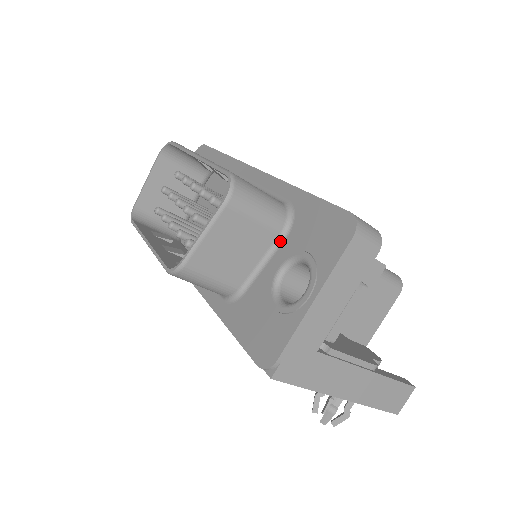
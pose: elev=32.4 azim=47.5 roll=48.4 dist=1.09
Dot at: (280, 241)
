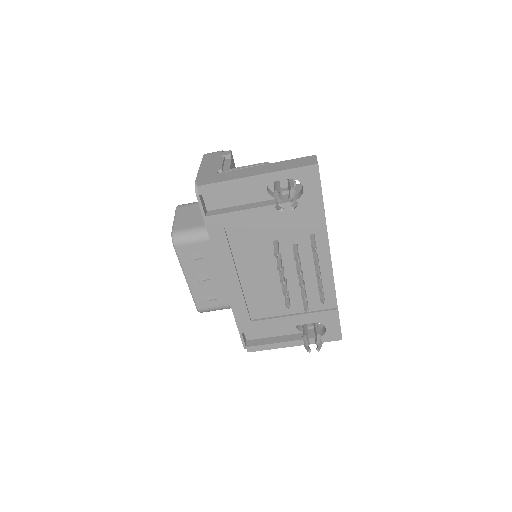
Dot at: occluded
